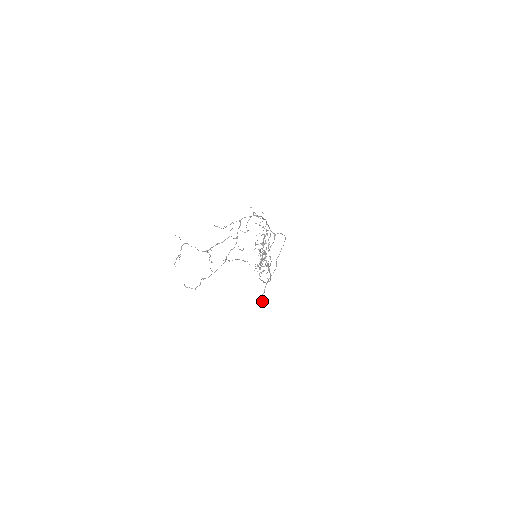
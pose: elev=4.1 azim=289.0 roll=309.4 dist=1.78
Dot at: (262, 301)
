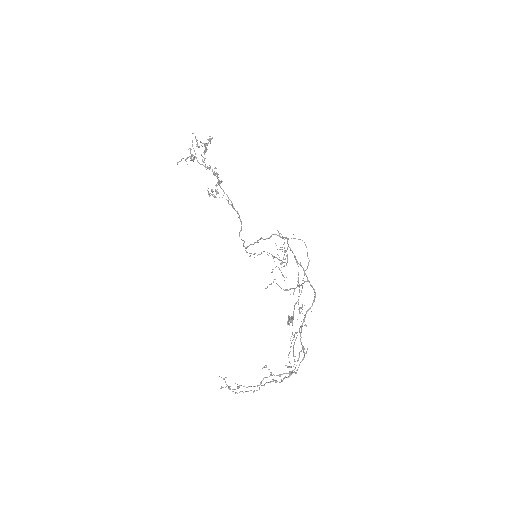
Dot at: (292, 325)
